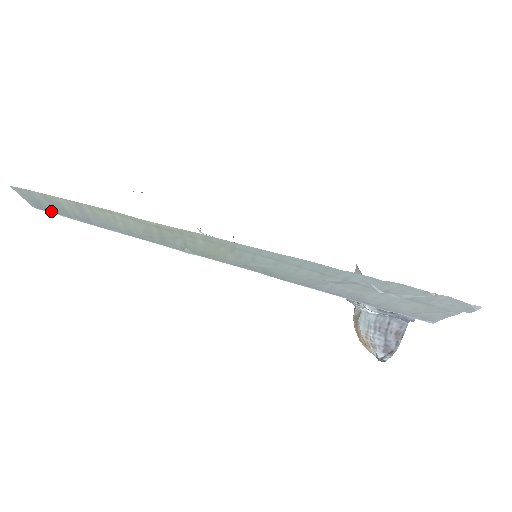
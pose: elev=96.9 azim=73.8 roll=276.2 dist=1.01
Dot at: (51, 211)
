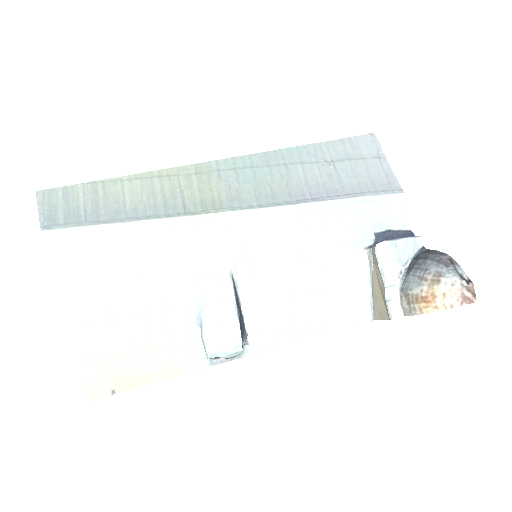
Dot at: (59, 225)
